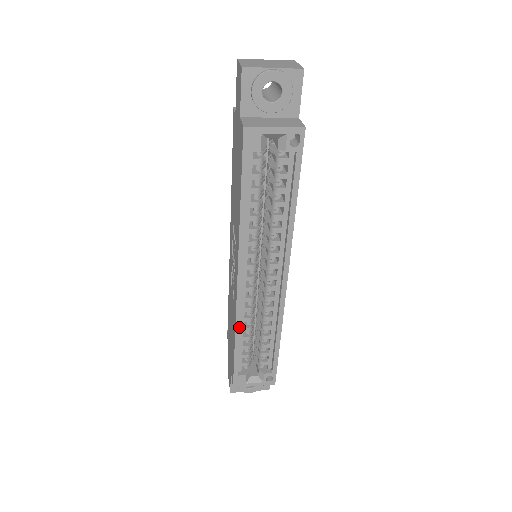
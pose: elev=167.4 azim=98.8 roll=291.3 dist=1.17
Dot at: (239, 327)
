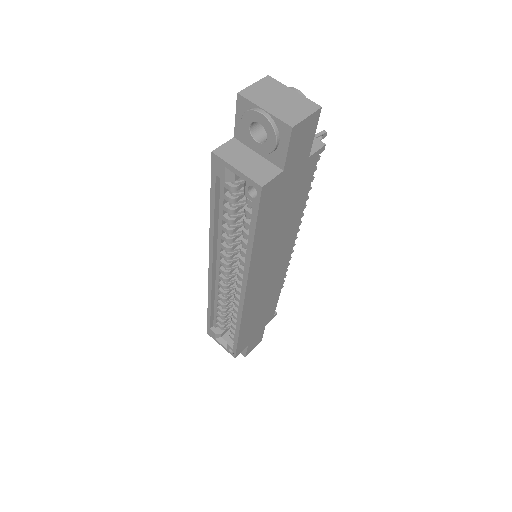
Dot at: (210, 298)
